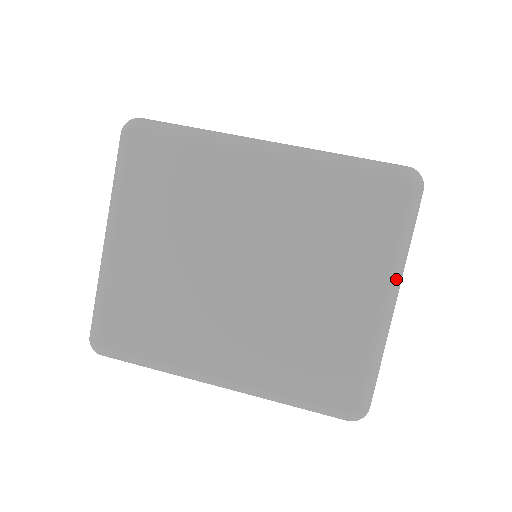
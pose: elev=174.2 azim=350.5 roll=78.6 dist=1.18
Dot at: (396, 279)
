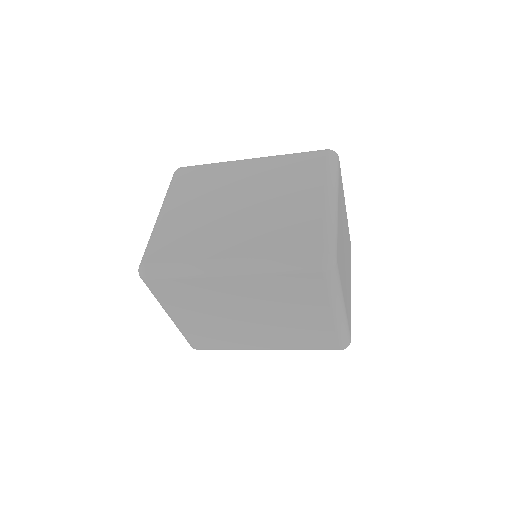
Dot at: (338, 304)
